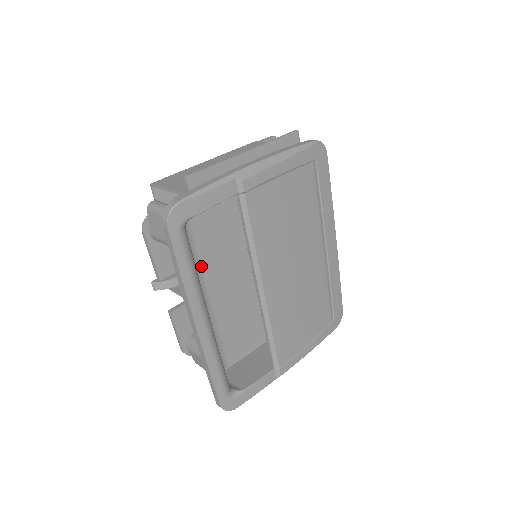
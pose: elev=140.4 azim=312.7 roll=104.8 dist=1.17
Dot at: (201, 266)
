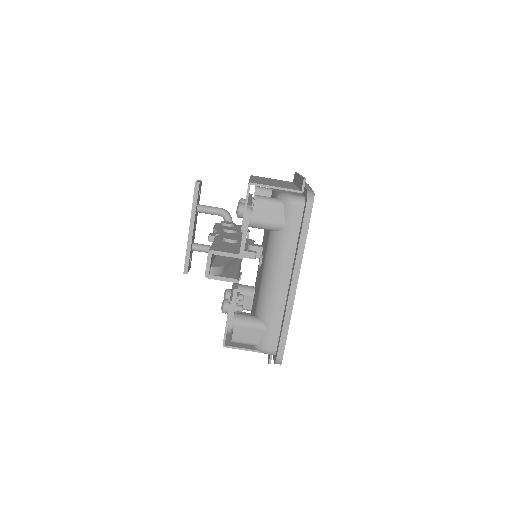
Dot at: occluded
